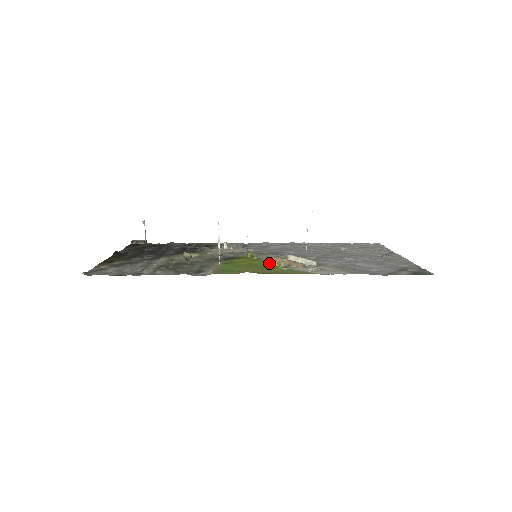
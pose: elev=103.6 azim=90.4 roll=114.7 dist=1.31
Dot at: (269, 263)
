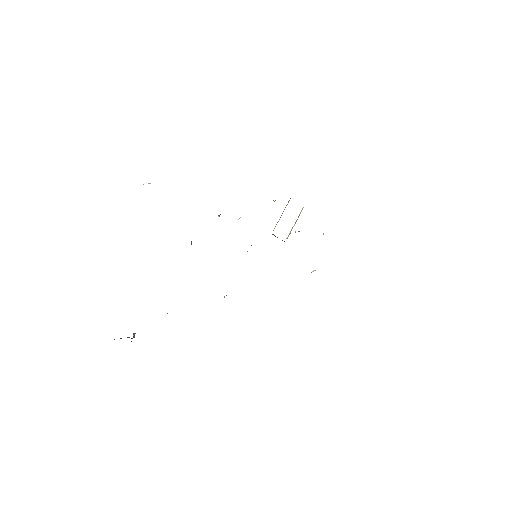
Dot at: occluded
